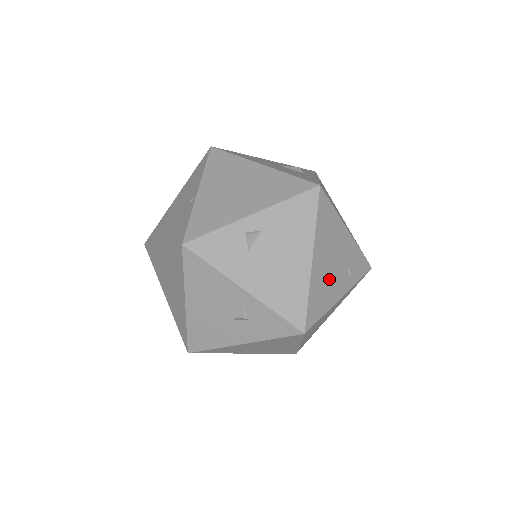
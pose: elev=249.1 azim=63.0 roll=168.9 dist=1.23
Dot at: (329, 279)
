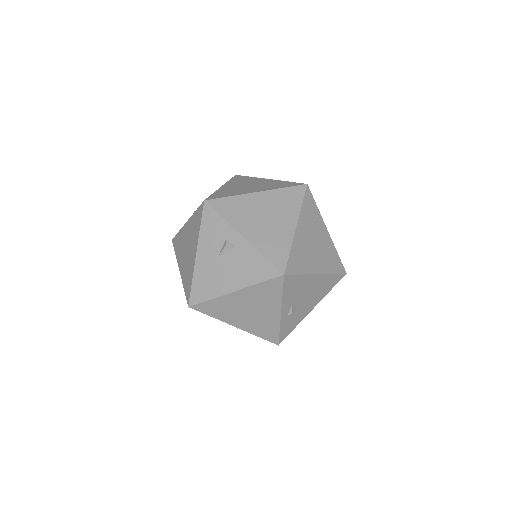
Dot at: (322, 249)
